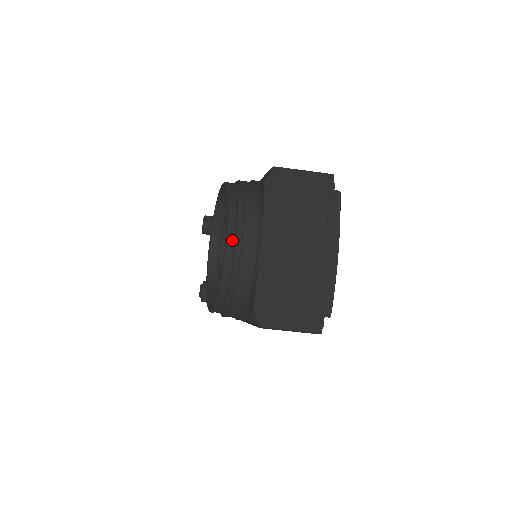
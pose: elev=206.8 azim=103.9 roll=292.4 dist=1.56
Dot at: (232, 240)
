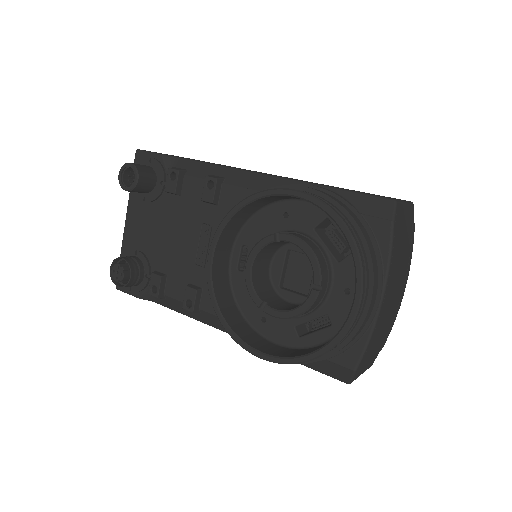
Dot at: (362, 301)
